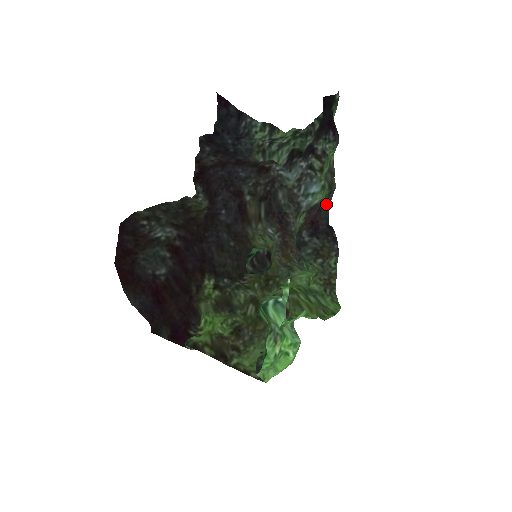
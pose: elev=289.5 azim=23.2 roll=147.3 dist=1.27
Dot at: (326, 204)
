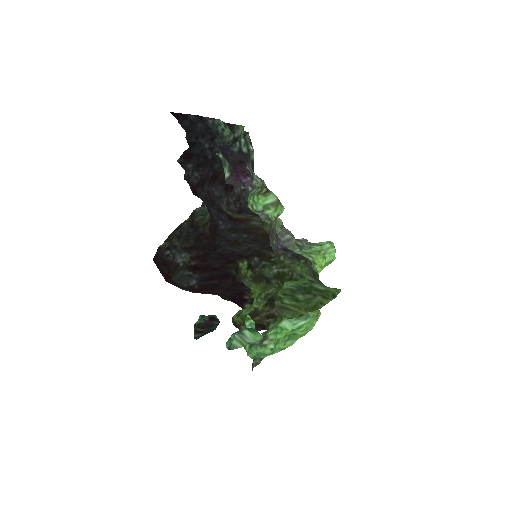
Dot at: (273, 234)
